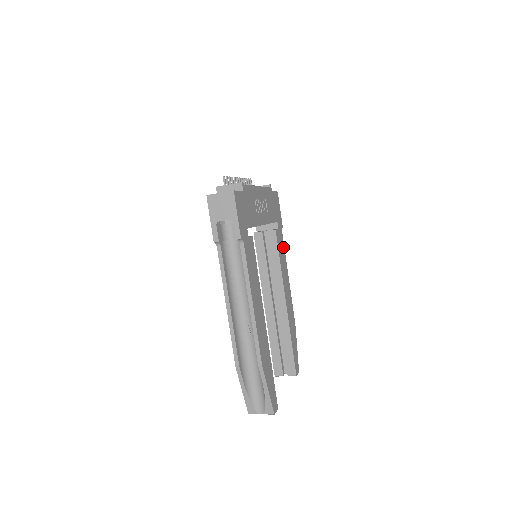
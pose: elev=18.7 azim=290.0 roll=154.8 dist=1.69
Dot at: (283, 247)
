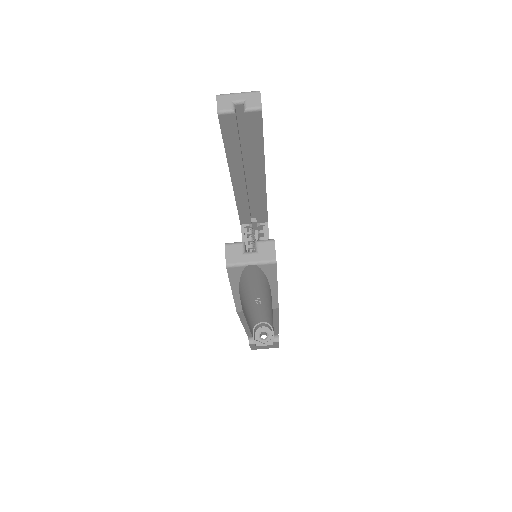
Dot at: occluded
